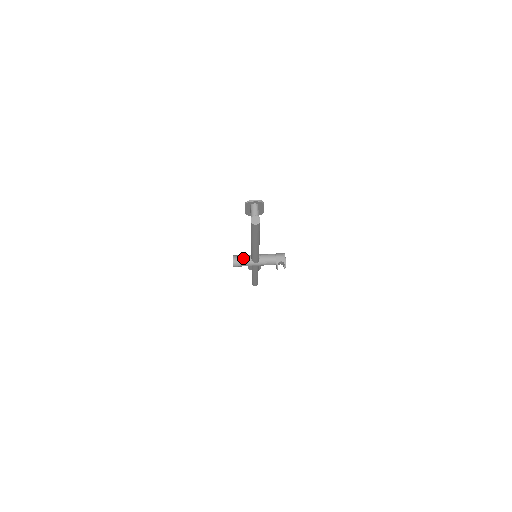
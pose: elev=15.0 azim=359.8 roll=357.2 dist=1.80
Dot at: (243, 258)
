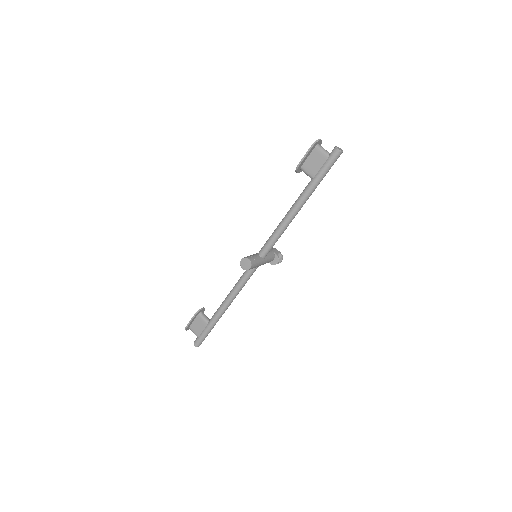
Dot at: (254, 256)
